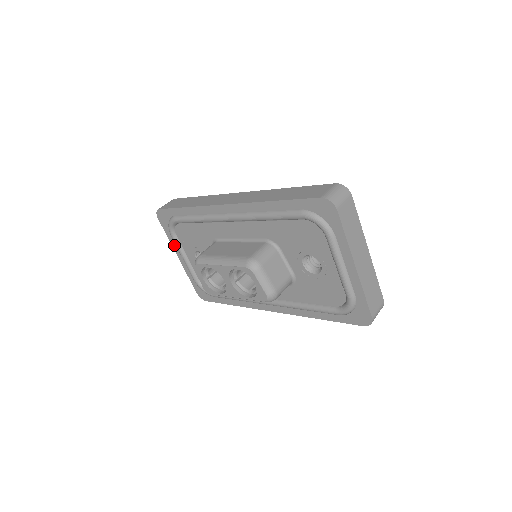
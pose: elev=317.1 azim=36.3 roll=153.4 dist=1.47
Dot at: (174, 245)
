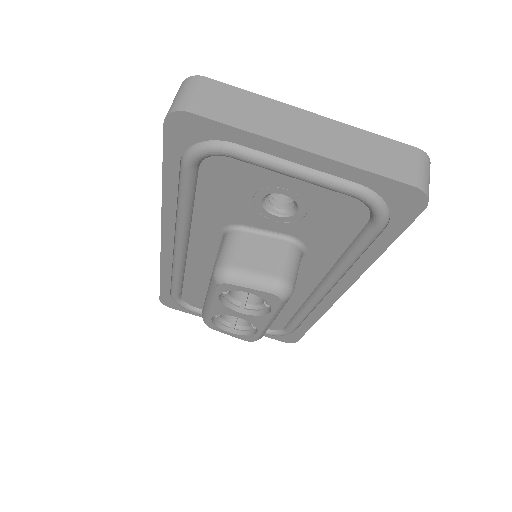
Dot at: occluded
